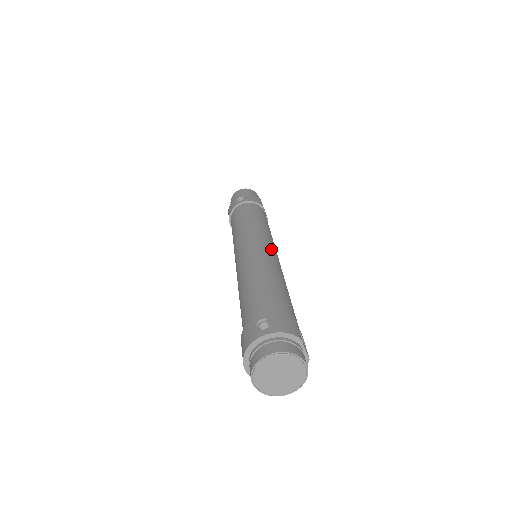
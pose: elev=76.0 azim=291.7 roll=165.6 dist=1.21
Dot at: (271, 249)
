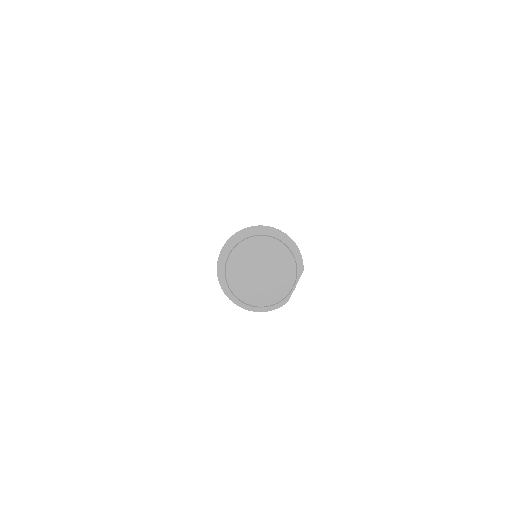
Dot at: occluded
